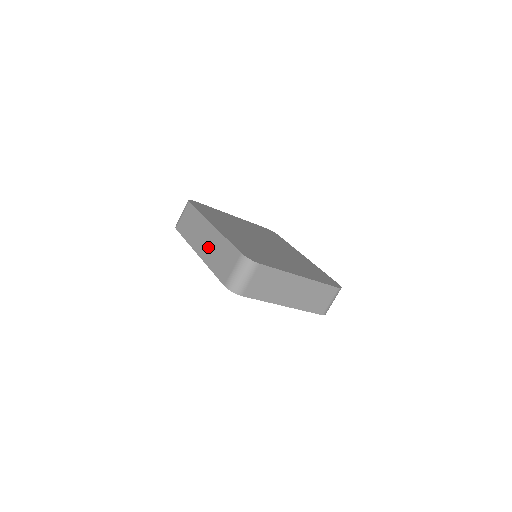
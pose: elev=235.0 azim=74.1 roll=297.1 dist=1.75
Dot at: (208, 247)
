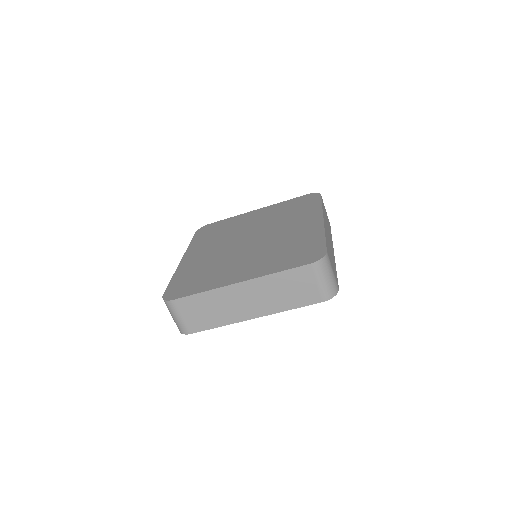
Dot at: occluded
